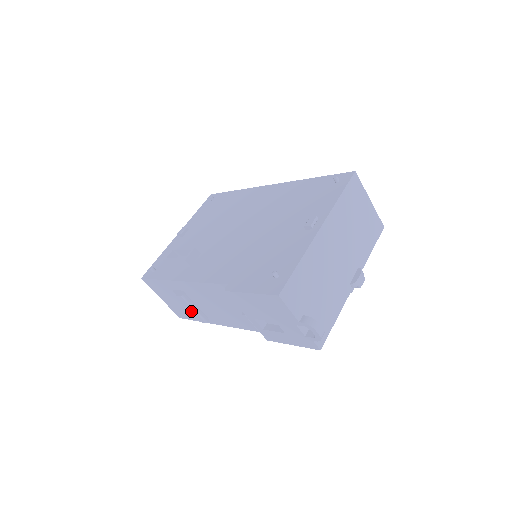
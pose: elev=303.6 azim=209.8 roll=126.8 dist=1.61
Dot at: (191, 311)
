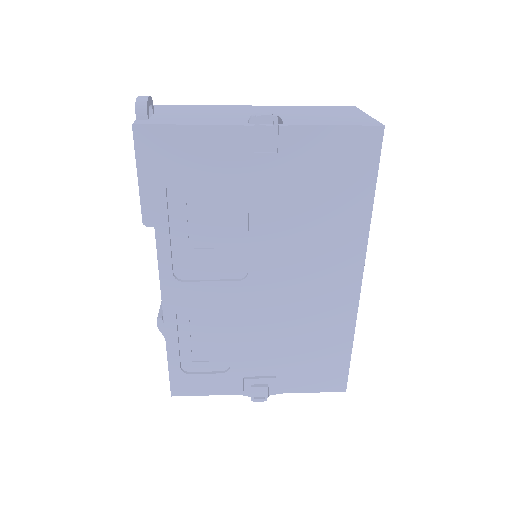
Dot at: occluded
